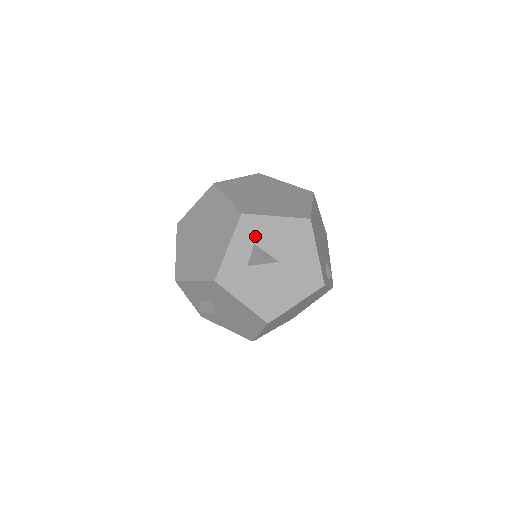
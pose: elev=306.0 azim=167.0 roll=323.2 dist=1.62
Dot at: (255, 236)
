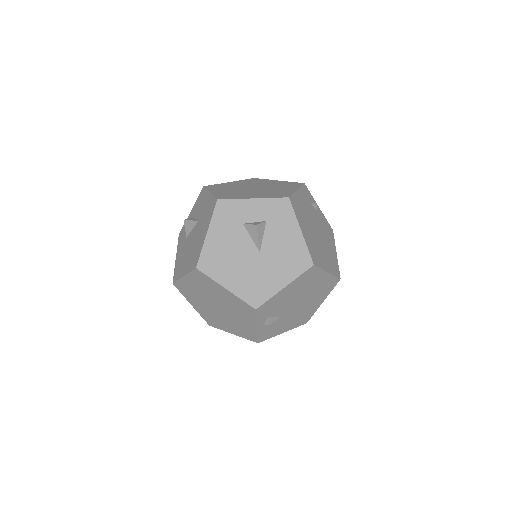
Dot at: (274, 219)
